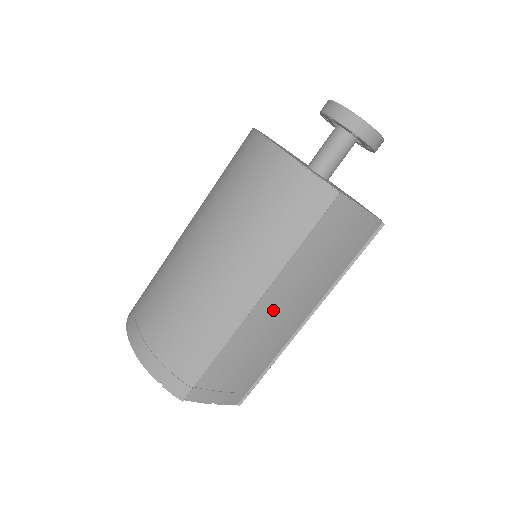
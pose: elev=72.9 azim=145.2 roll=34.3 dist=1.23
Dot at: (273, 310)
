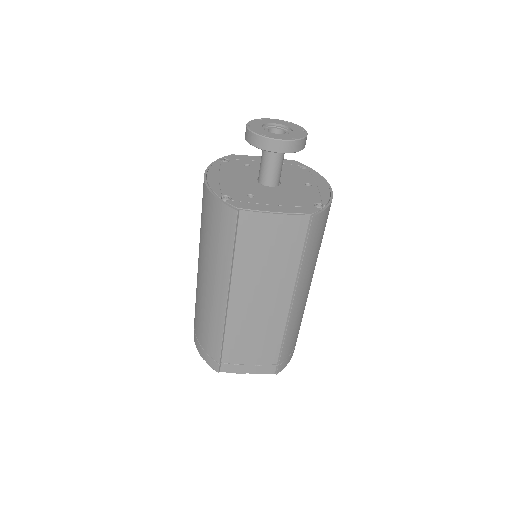
Dot at: (248, 303)
